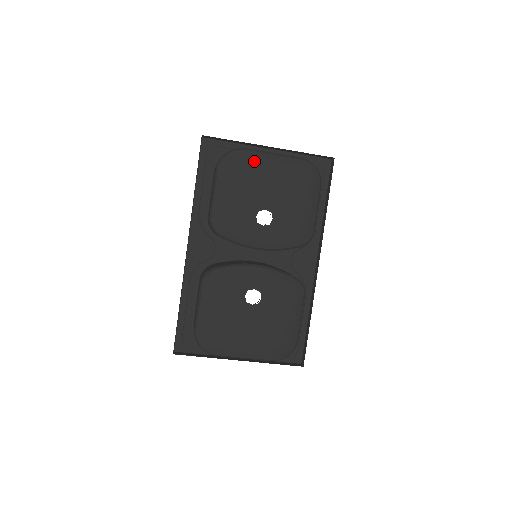
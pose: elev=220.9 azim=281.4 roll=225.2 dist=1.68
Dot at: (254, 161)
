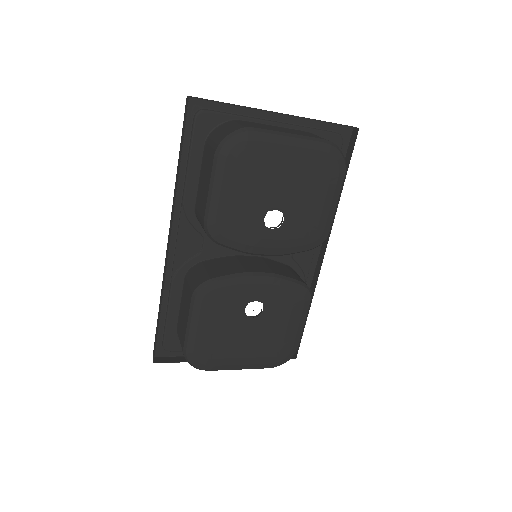
Dot at: (266, 147)
